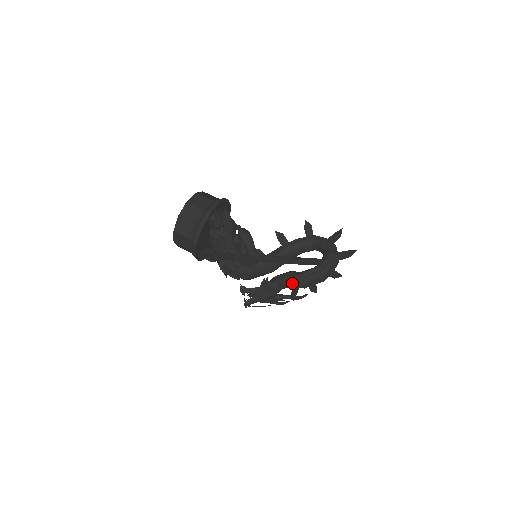
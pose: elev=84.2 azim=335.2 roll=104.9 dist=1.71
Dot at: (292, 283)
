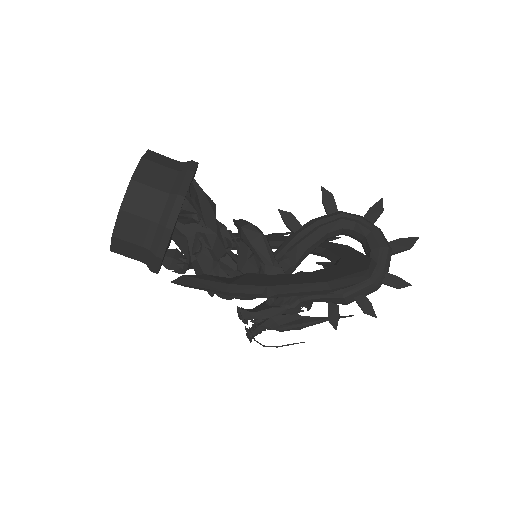
Dot at: (327, 299)
